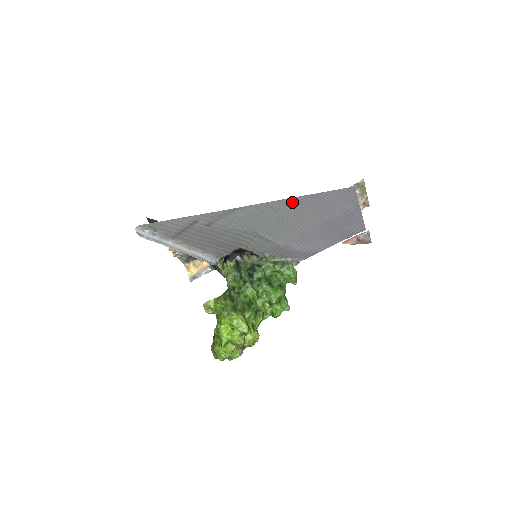
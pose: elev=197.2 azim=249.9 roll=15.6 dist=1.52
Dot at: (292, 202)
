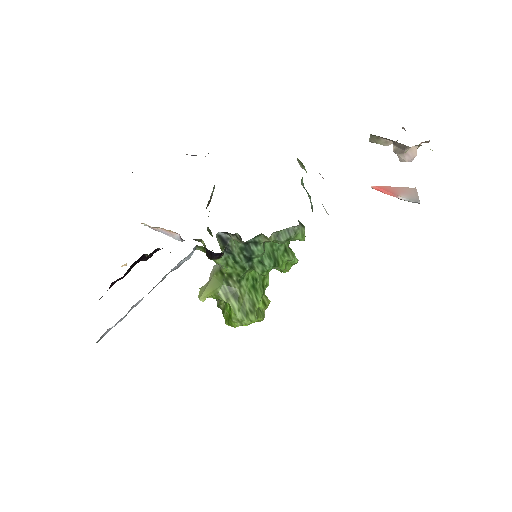
Dot at: occluded
